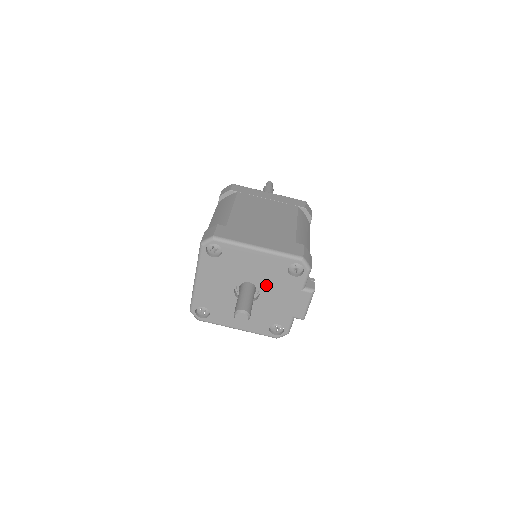
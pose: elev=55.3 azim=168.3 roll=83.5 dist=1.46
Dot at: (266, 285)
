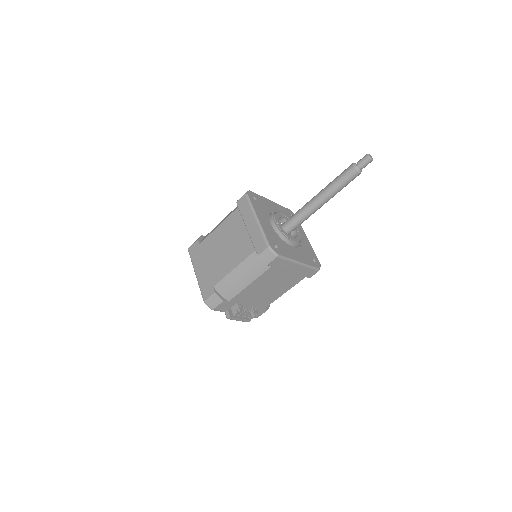
Dot at: occluded
